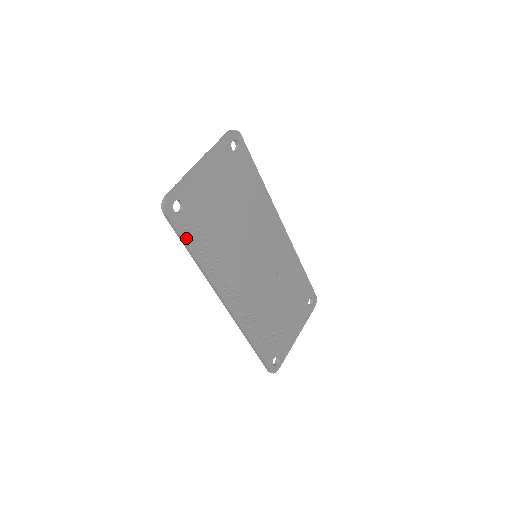
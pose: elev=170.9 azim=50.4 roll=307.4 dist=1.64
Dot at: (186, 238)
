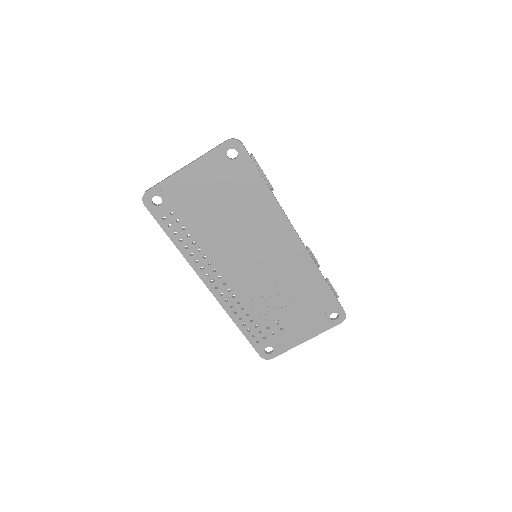
Dot at: (164, 226)
